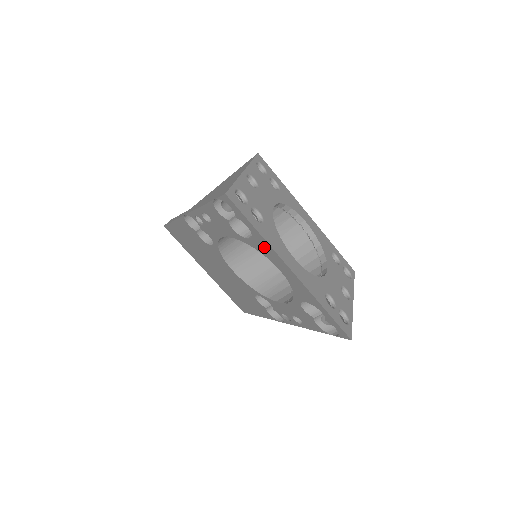
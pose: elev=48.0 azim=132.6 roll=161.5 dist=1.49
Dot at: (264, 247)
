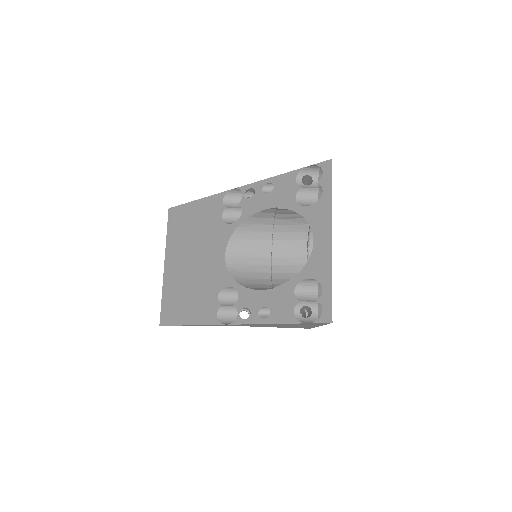
Dot at: (321, 213)
